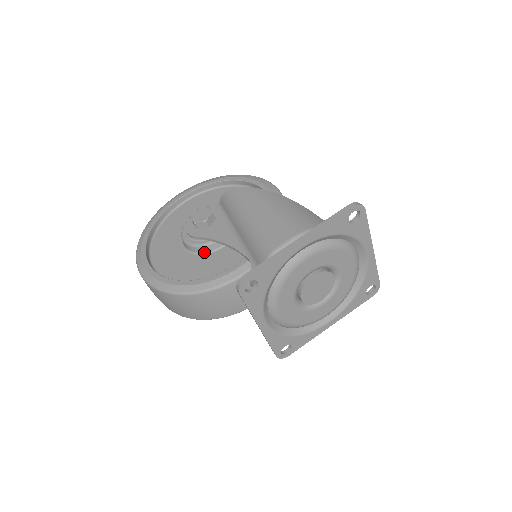
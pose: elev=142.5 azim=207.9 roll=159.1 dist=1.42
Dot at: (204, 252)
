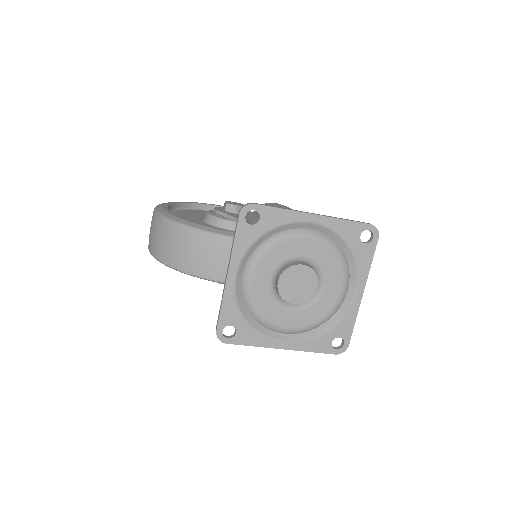
Dot at: (217, 226)
